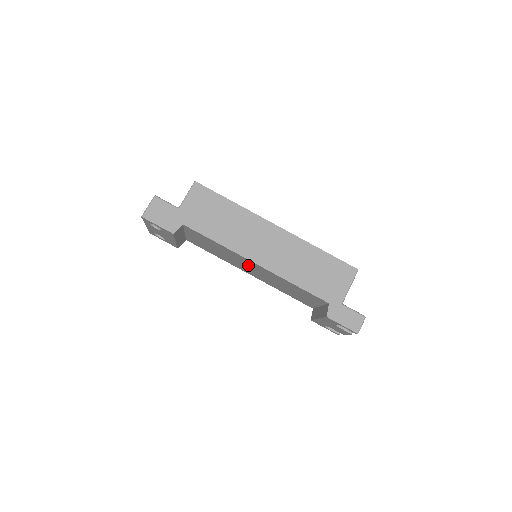
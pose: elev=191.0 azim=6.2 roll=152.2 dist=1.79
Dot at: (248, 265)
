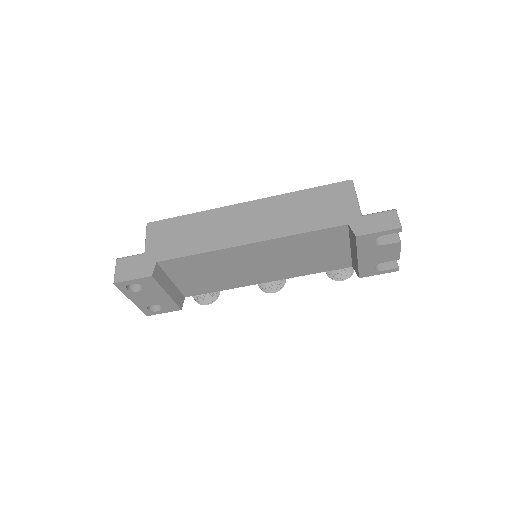
Dot at: (249, 261)
